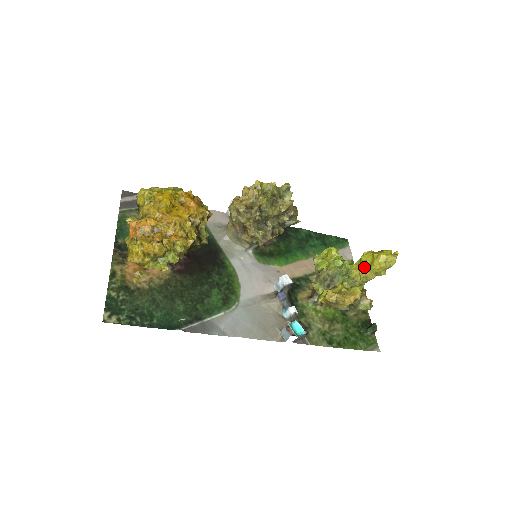
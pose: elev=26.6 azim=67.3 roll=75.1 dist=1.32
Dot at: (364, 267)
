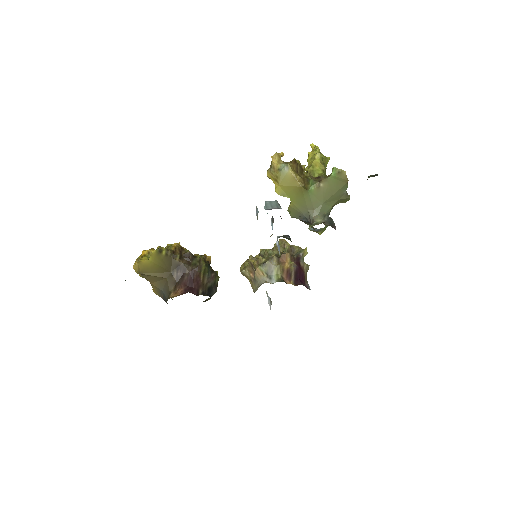
Dot at: occluded
